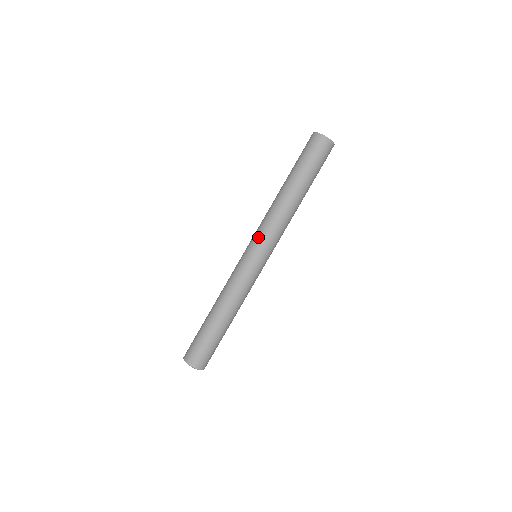
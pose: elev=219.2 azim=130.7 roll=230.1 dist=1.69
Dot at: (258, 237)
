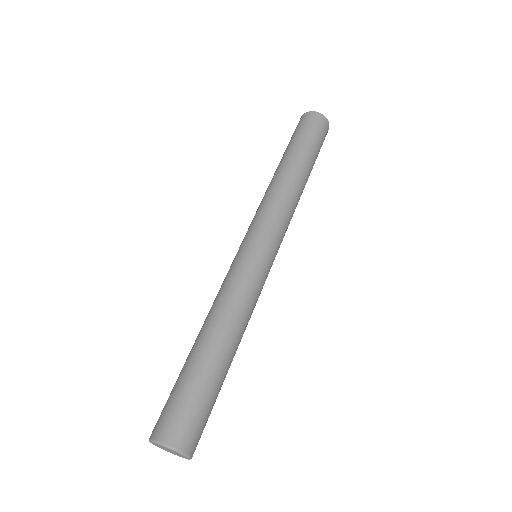
Dot at: (259, 223)
